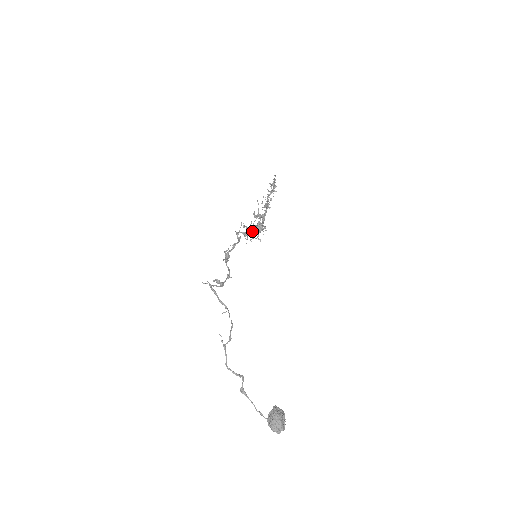
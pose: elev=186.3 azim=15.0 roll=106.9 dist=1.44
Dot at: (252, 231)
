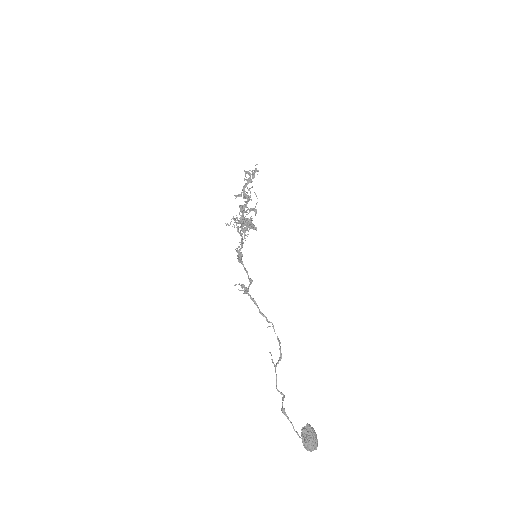
Dot at: (254, 228)
